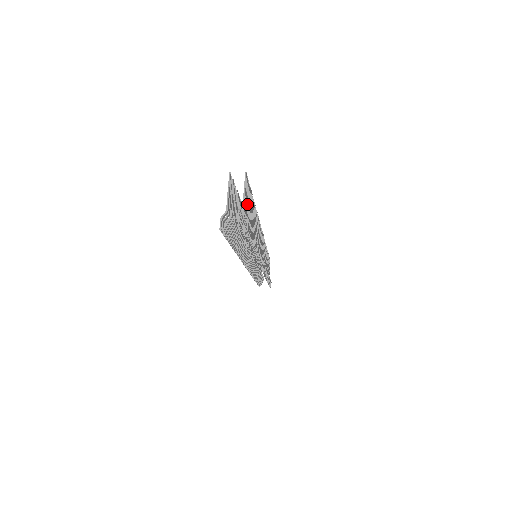
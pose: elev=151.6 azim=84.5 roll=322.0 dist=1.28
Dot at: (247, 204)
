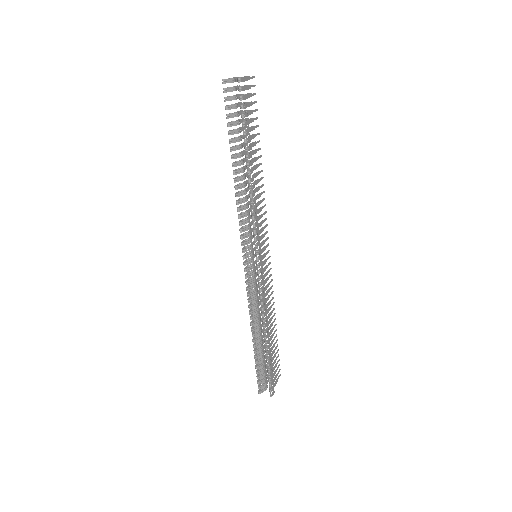
Dot at: (249, 97)
